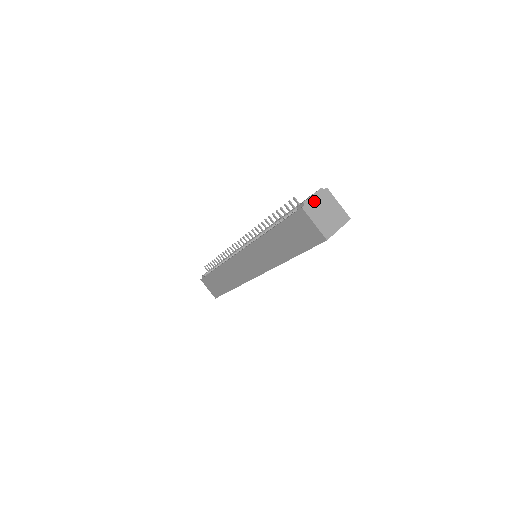
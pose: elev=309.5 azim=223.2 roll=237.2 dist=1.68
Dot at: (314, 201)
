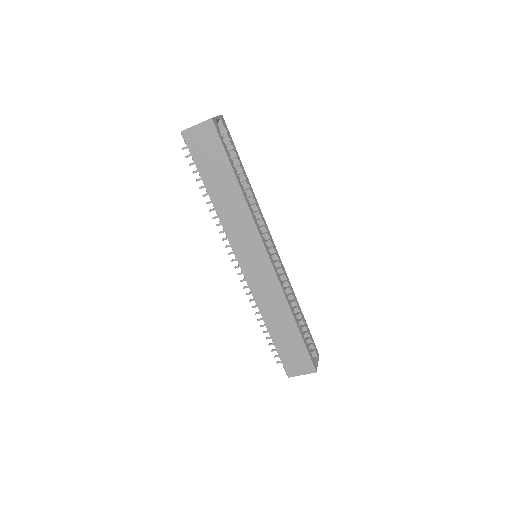
Dot at: occluded
